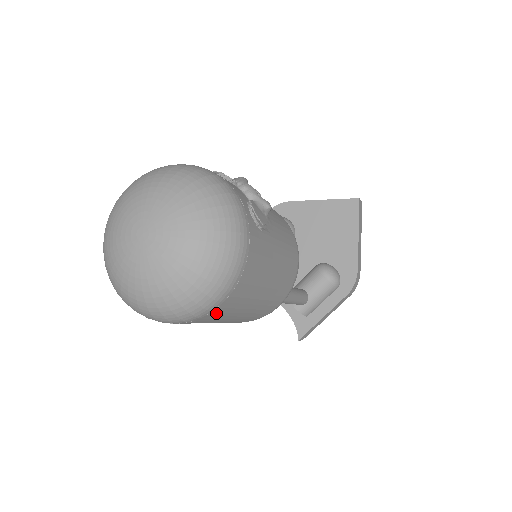
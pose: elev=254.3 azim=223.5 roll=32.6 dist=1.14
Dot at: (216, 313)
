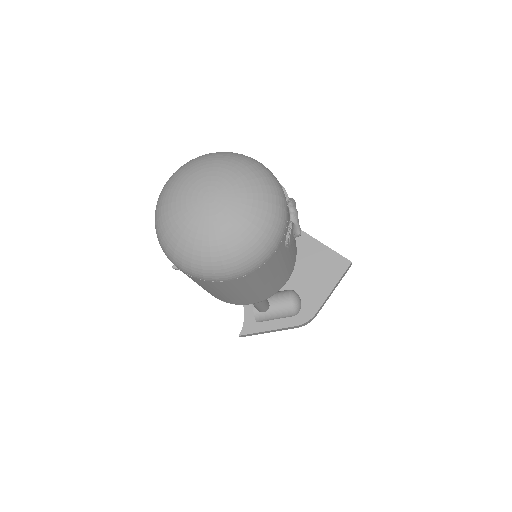
Dot at: (217, 284)
